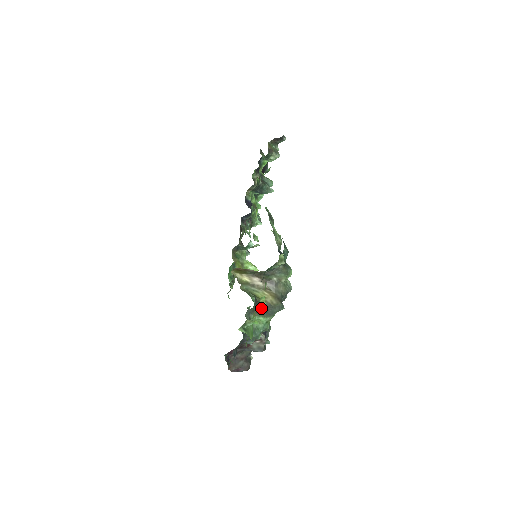
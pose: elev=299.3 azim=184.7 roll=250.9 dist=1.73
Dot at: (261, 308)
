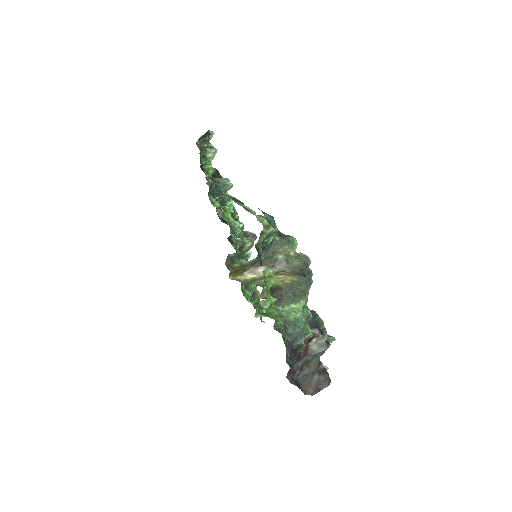
Dot at: (271, 282)
